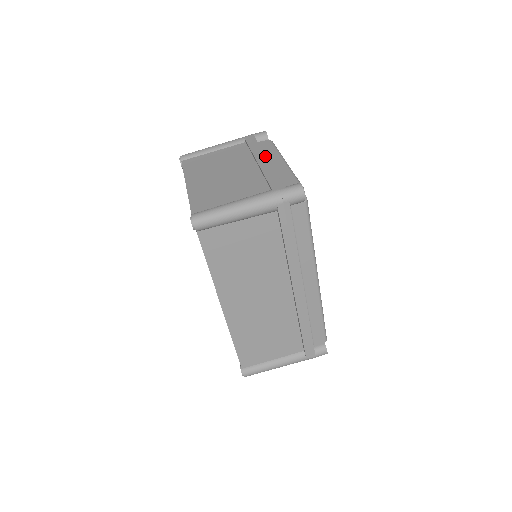
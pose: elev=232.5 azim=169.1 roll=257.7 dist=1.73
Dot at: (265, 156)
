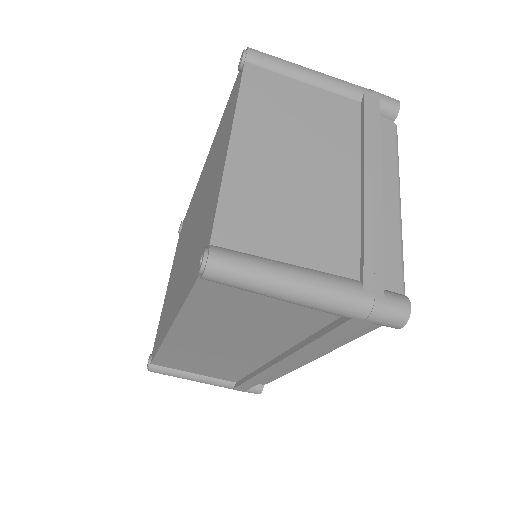
Dot at: (380, 176)
